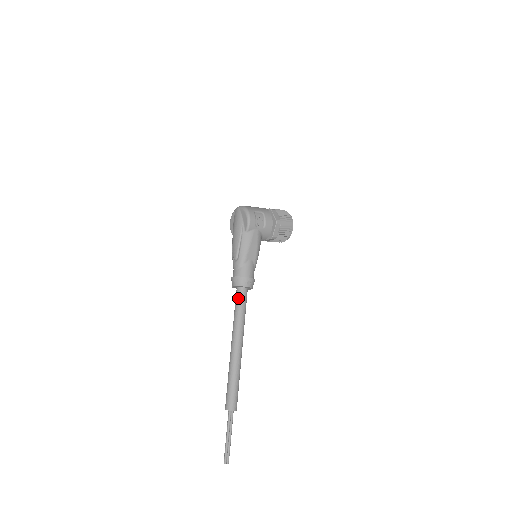
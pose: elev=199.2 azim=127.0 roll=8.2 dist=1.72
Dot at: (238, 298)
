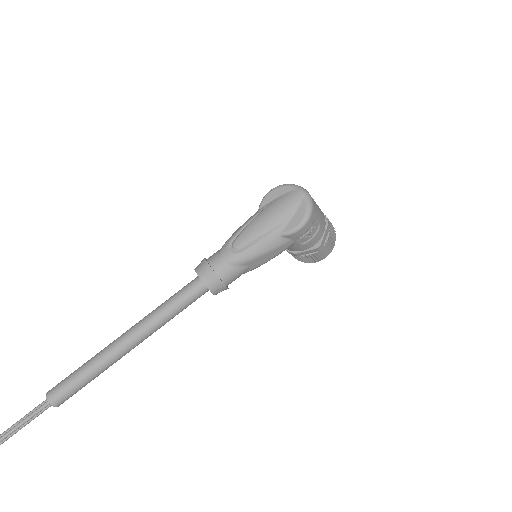
Dot at: (189, 293)
